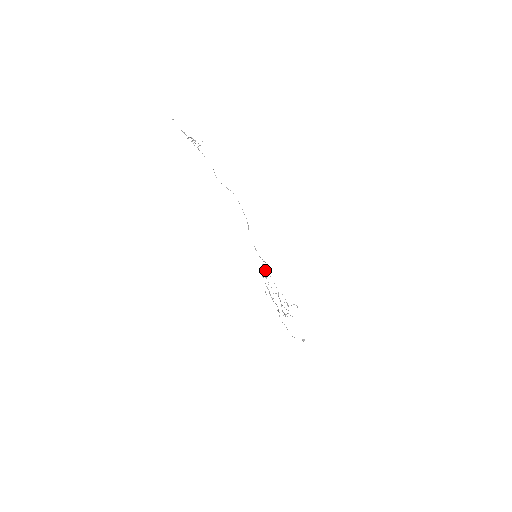
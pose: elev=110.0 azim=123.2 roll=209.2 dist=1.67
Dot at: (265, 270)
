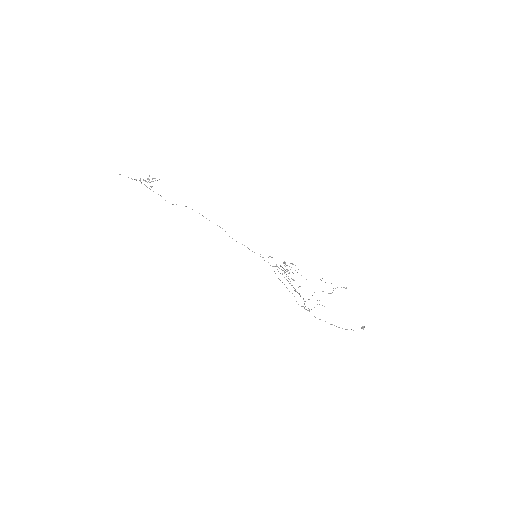
Dot at: occluded
